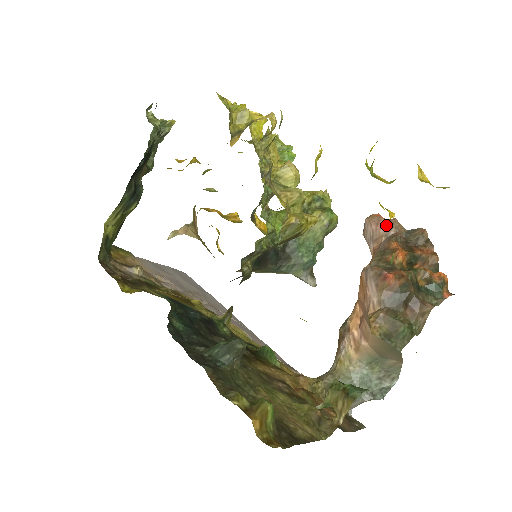
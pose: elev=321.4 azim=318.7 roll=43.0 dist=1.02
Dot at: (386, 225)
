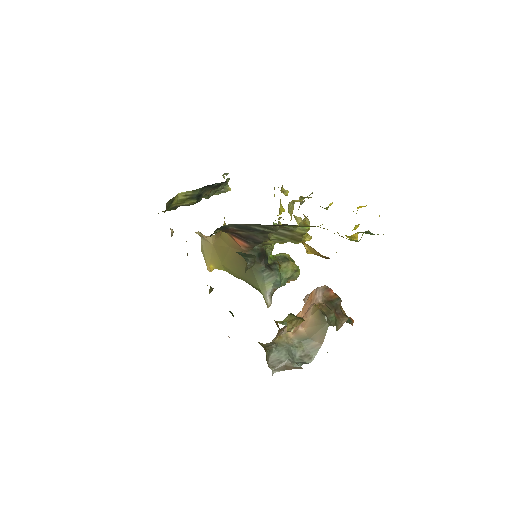
Dot at: occluded
